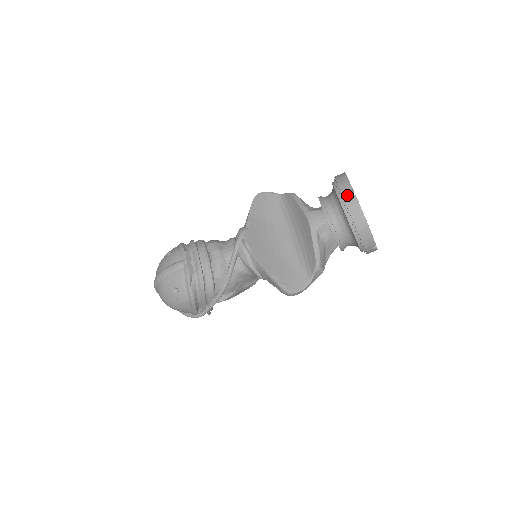
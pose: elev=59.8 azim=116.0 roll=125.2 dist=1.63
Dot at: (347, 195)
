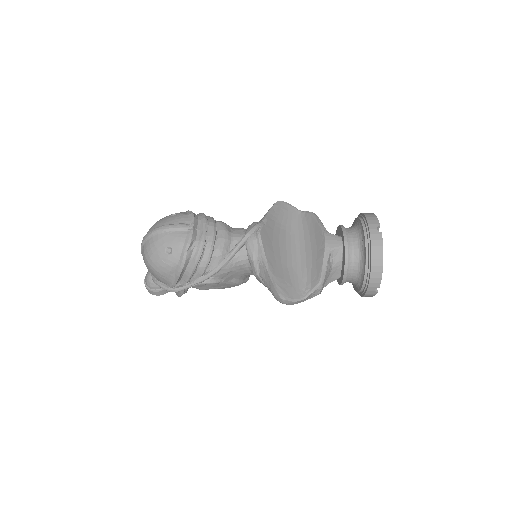
Dot at: (374, 229)
